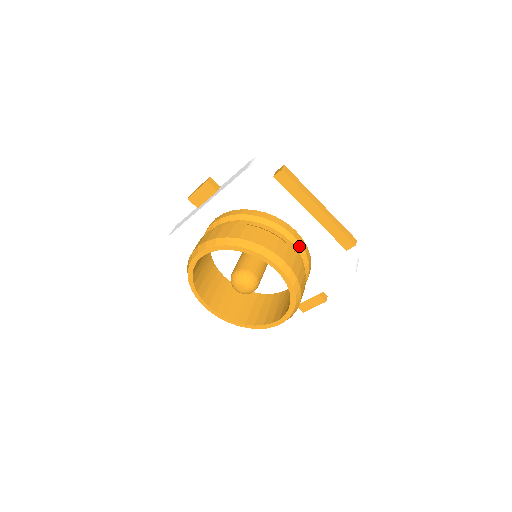
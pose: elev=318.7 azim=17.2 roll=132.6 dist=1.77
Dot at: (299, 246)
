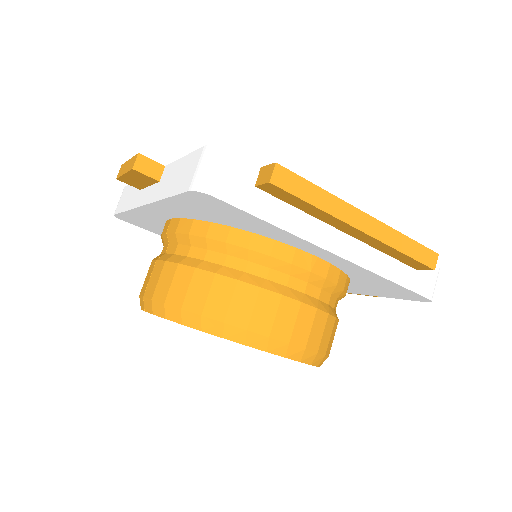
Dot at: (323, 282)
